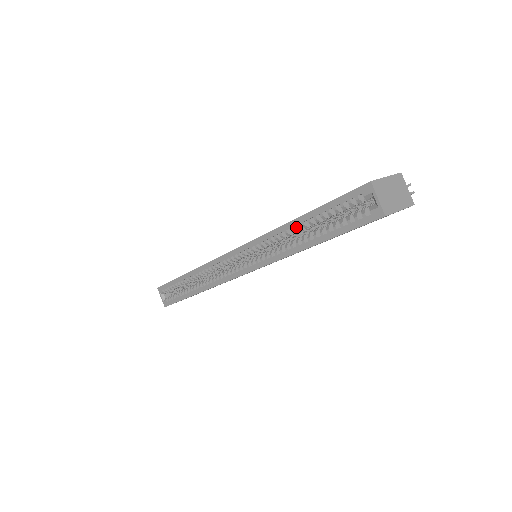
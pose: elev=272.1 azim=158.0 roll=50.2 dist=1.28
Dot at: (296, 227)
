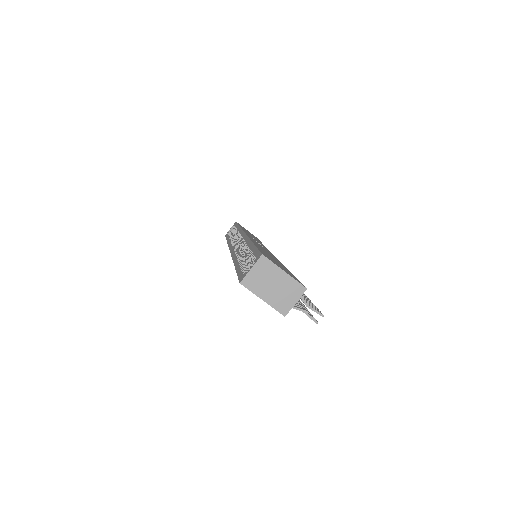
Dot at: (248, 247)
